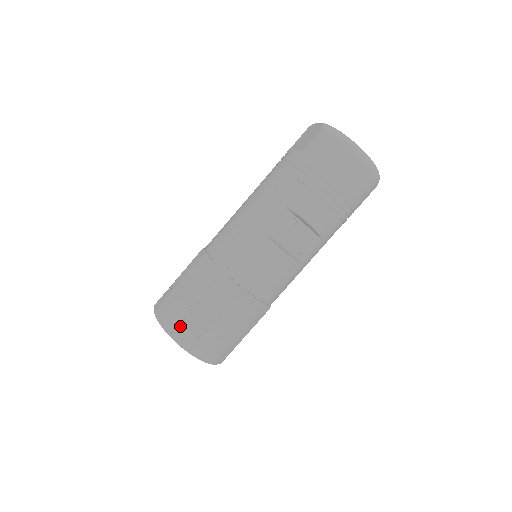
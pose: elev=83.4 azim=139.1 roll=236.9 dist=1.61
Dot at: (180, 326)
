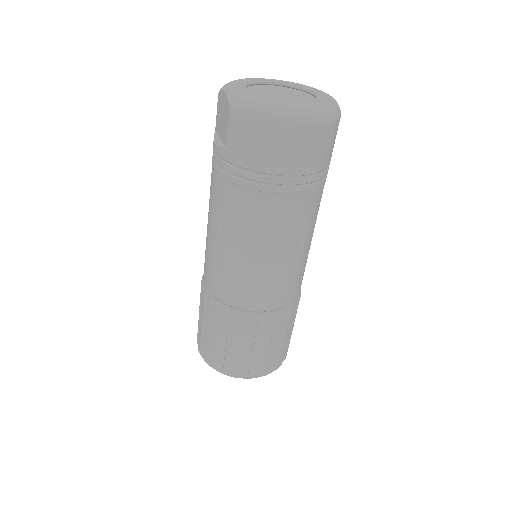
Dot at: (226, 364)
